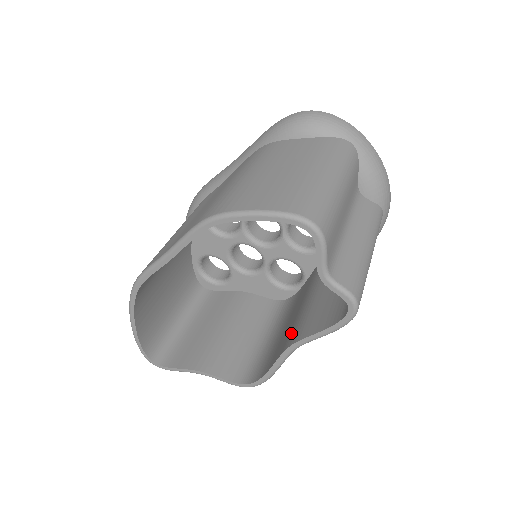
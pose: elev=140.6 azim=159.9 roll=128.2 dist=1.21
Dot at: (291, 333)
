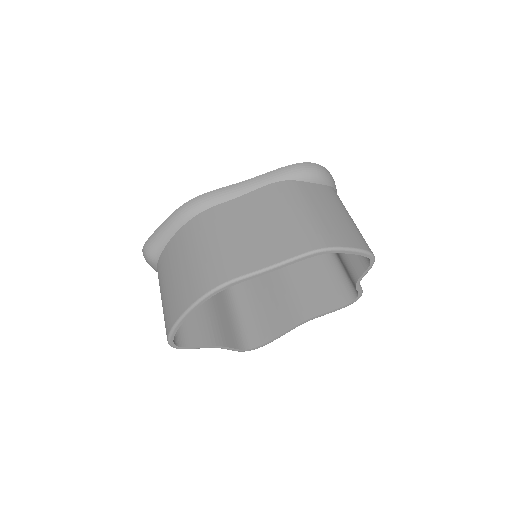
Dot at: (294, 311)
